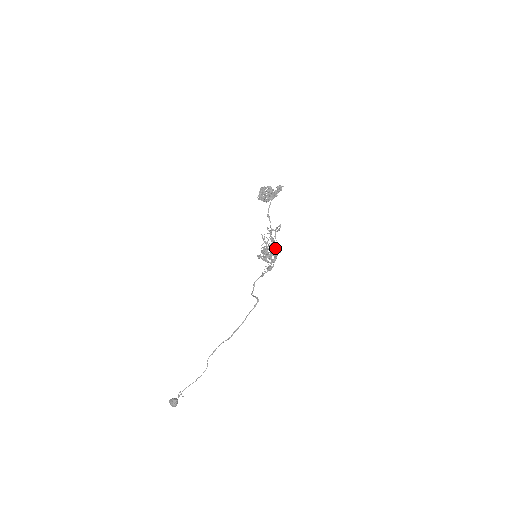
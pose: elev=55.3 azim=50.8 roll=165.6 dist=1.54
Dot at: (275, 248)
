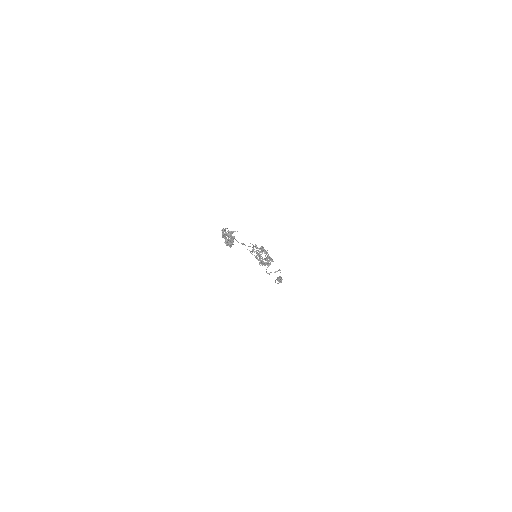
Dot at: (266, 251)
